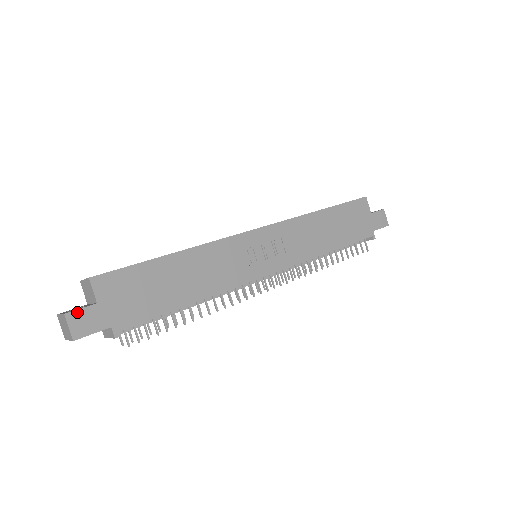
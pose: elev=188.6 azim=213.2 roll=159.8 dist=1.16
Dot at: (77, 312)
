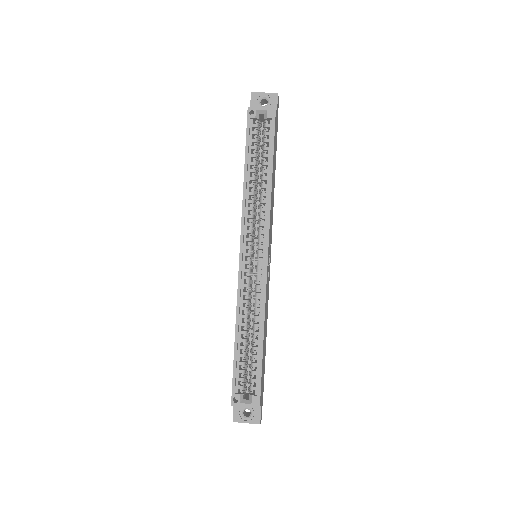
Dot at: occluded
